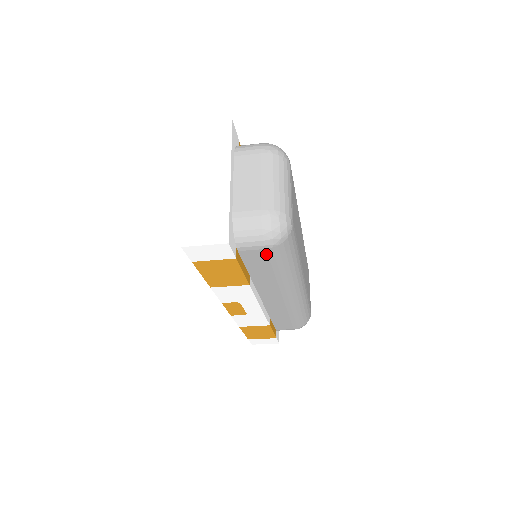
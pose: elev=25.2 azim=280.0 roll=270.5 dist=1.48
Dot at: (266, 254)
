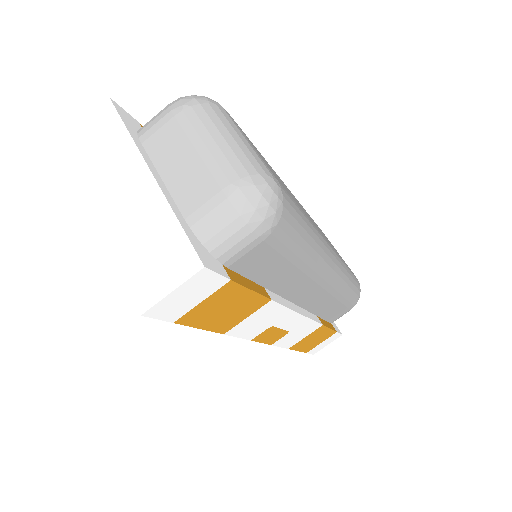
Dot at: (268, 247)
